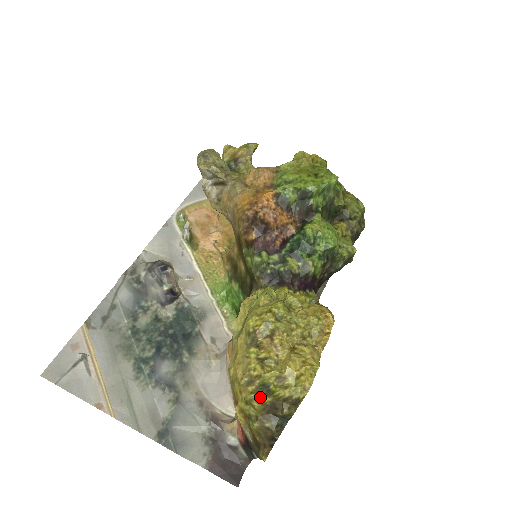
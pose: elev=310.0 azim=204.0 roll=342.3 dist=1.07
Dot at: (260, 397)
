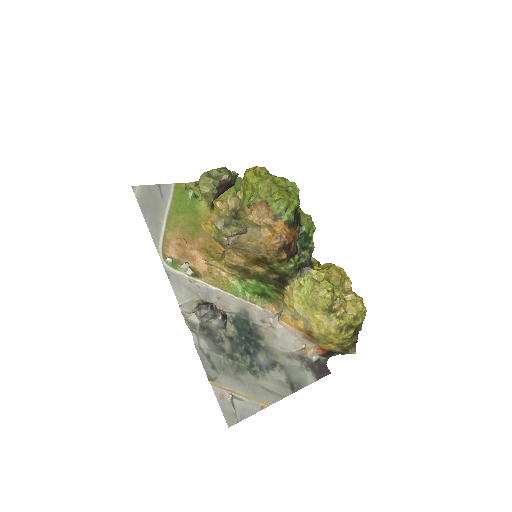
Dot at: (351, 333)
